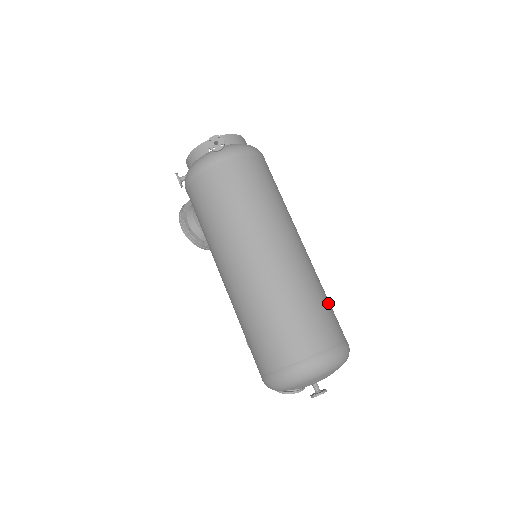
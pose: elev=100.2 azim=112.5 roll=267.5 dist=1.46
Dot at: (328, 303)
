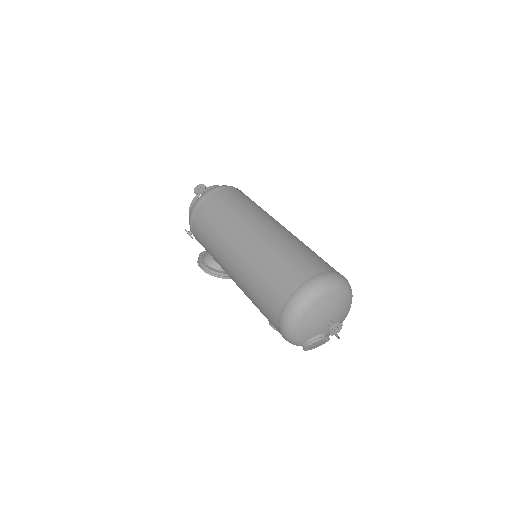
Dot at: (315, 254)
